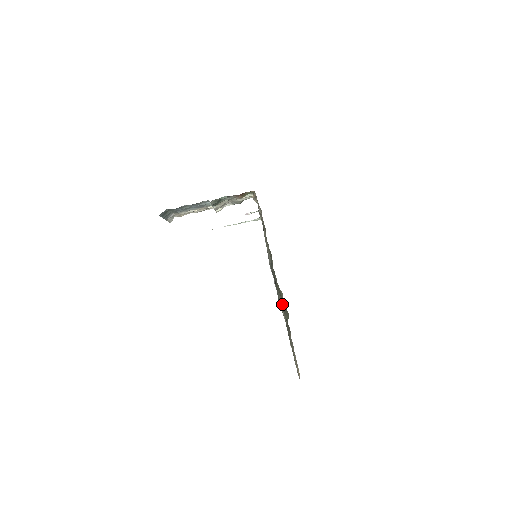
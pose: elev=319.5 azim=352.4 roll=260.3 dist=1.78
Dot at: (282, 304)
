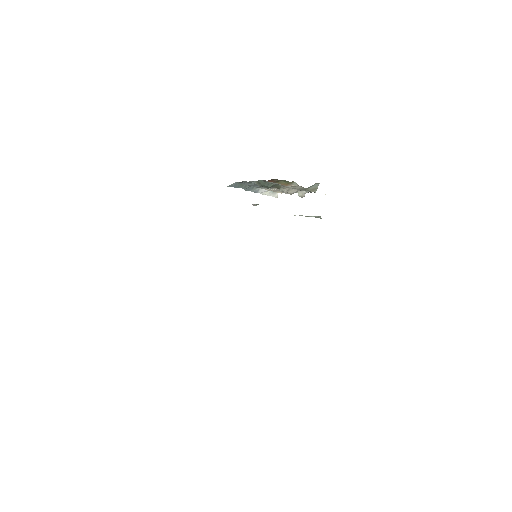
Dot at: occluded
